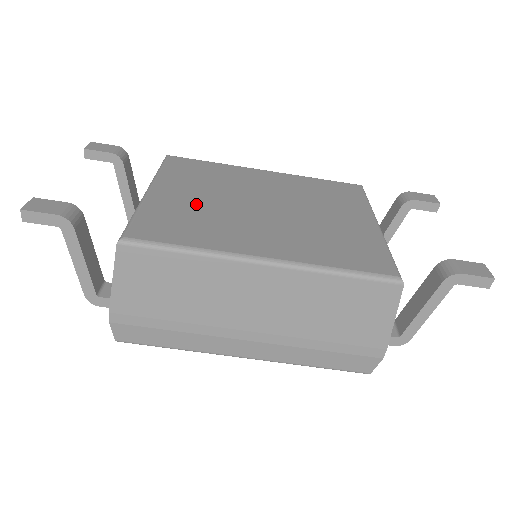
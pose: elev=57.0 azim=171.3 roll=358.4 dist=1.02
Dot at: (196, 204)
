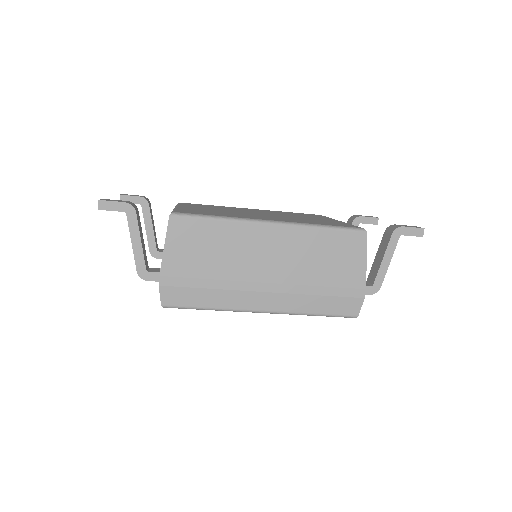
Dot at: (213, 210)
